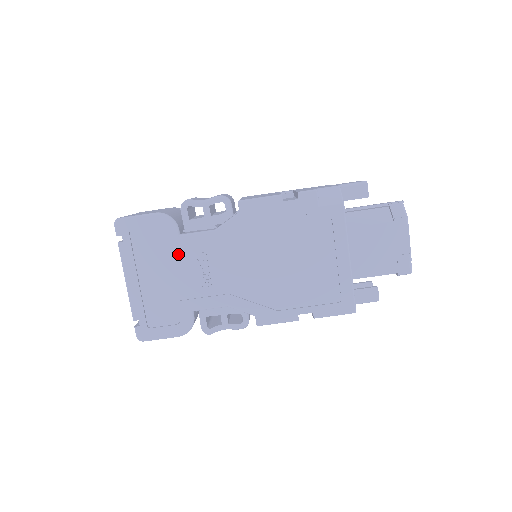
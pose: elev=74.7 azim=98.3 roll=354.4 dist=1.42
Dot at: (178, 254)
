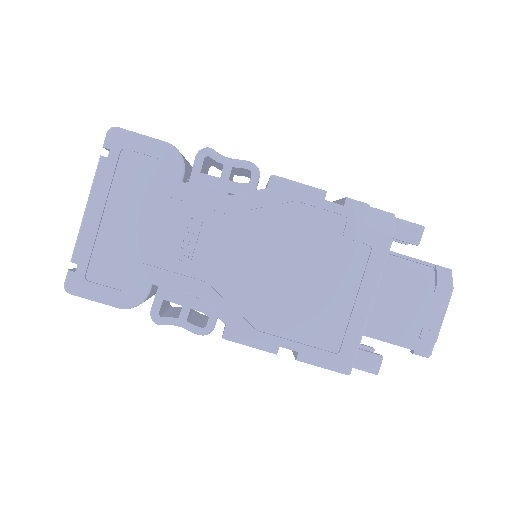
Dot at: (168, 204)
